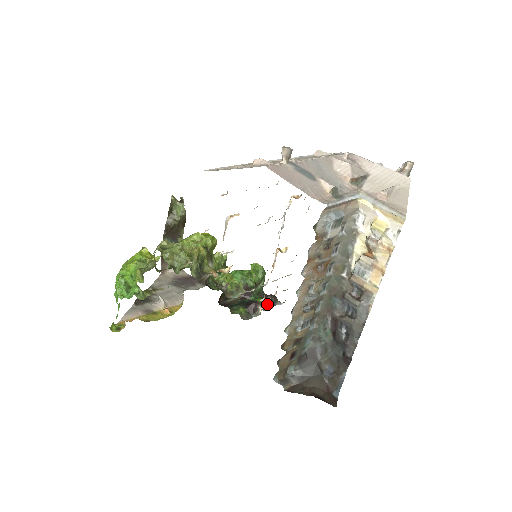
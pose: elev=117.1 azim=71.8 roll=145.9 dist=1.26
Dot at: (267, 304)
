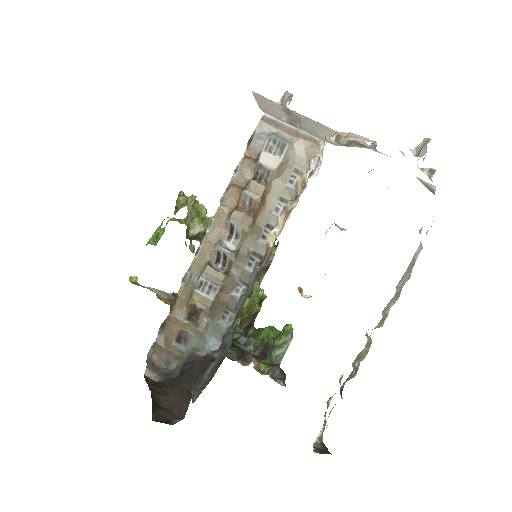
Dot at: (267, 370)
